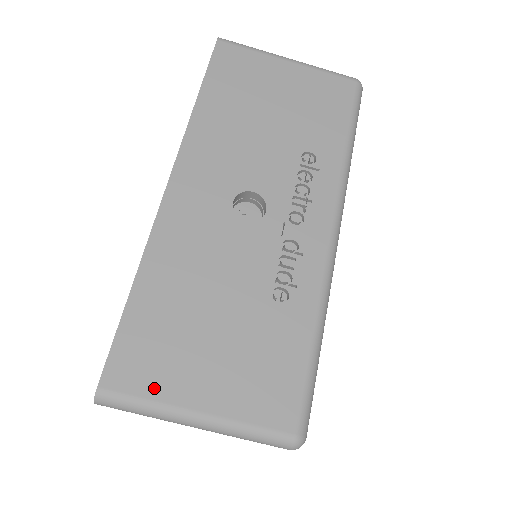
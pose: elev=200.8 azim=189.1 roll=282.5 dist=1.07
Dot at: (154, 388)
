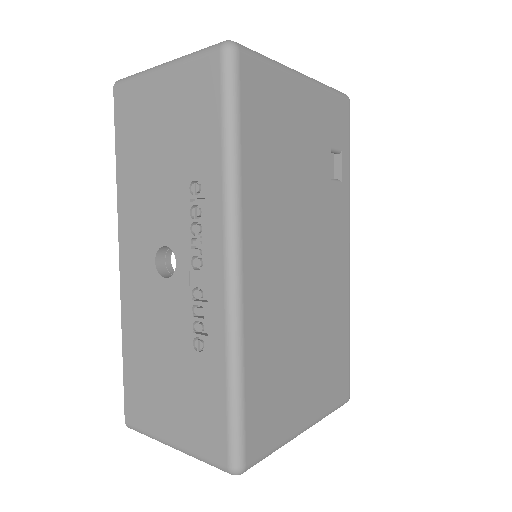
Dot at: (147, 423)
